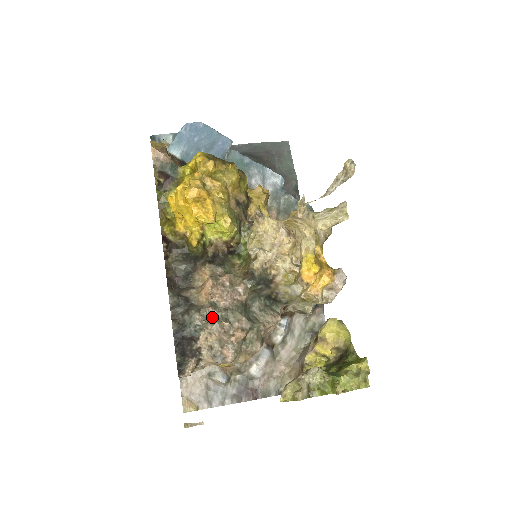
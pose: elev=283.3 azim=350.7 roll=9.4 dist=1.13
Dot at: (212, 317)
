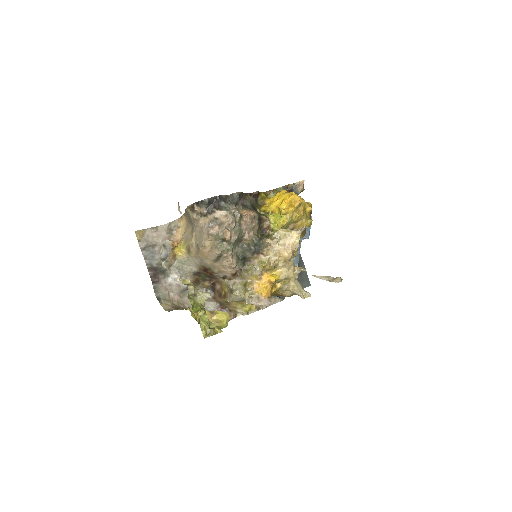
Dot at: (235, 216)
